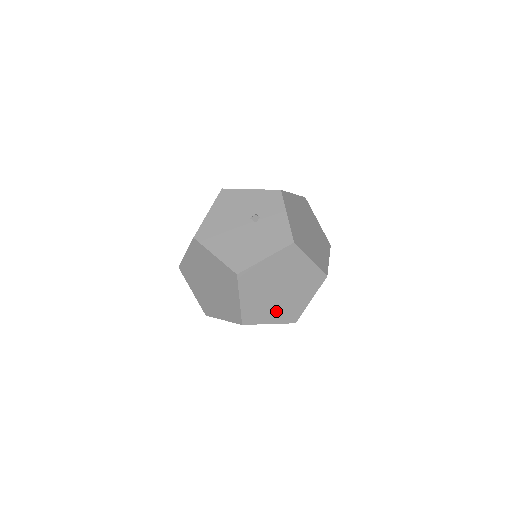
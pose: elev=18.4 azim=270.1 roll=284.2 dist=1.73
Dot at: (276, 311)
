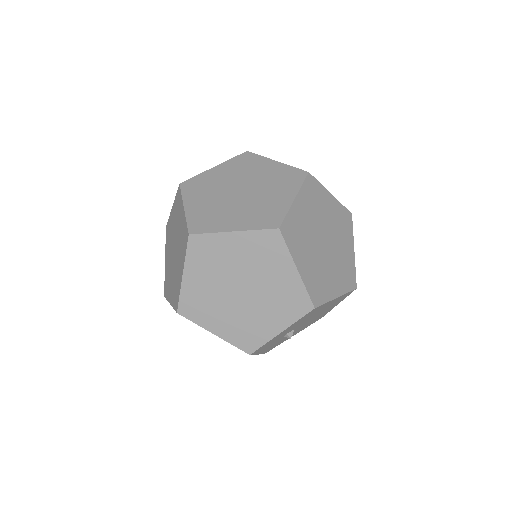
Dot at: (240, 216)
